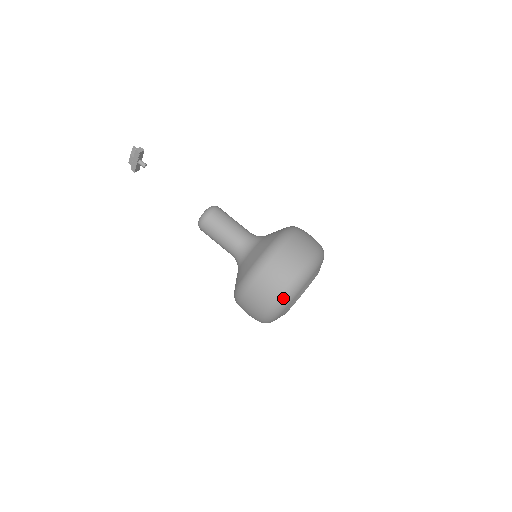
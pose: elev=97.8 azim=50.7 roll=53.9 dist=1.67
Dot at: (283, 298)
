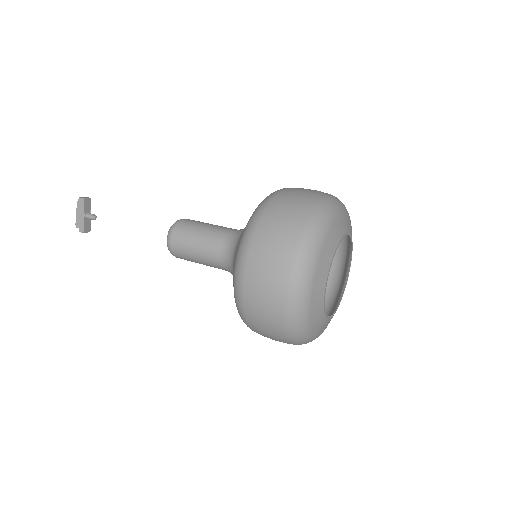
Dot at: (304, 244)
